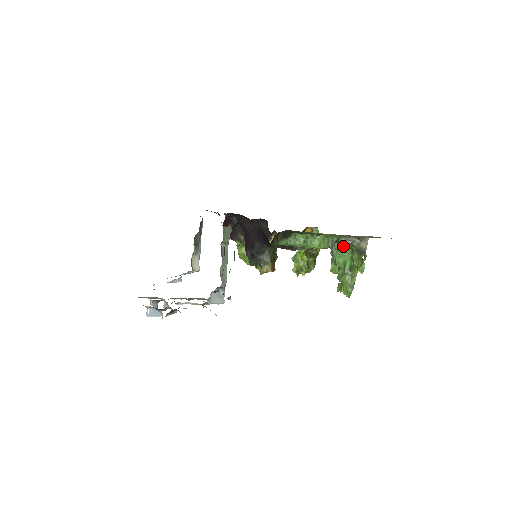
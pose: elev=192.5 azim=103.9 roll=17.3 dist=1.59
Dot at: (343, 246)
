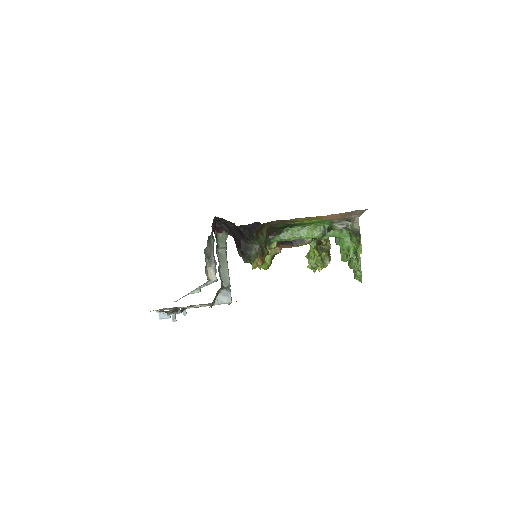
Dot at: (342, 233)
